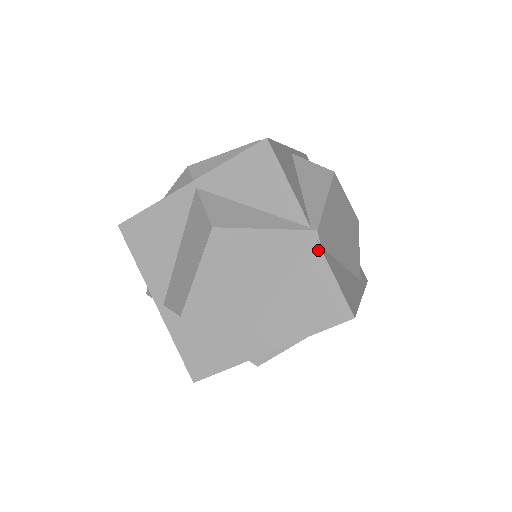
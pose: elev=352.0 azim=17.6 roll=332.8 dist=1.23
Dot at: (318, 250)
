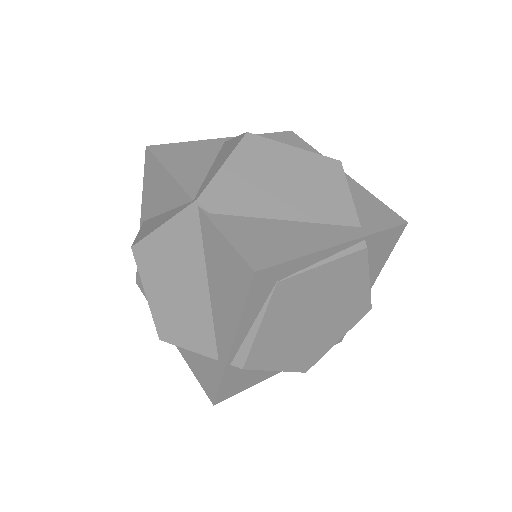
Dot at: (205, 218)
